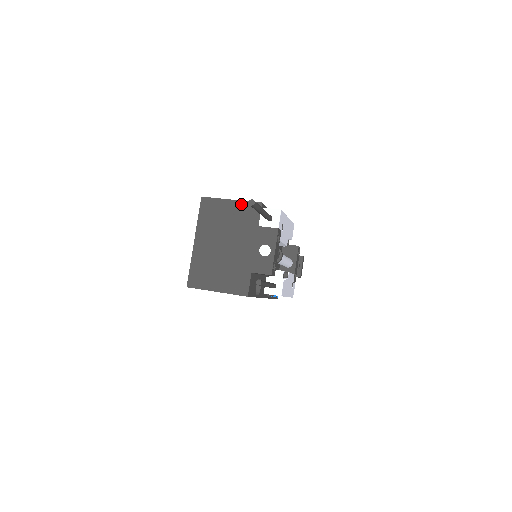
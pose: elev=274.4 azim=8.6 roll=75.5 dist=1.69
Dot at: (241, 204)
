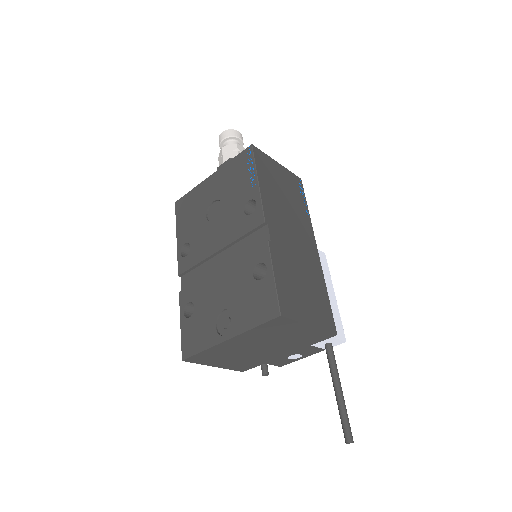
Dot at: (317, 331)
